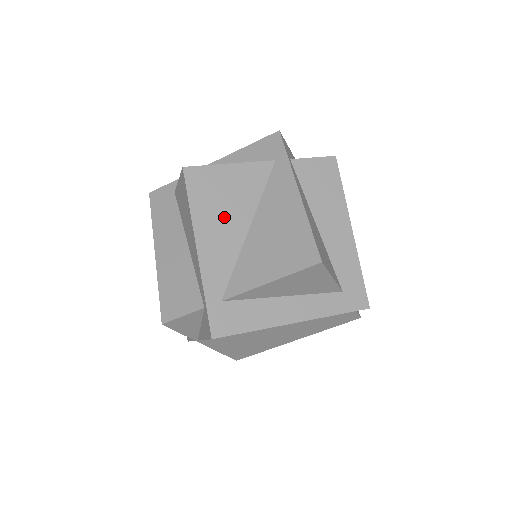
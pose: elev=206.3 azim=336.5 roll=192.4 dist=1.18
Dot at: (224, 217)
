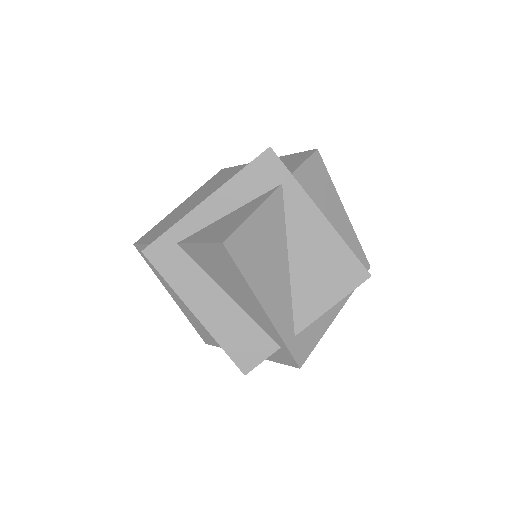
Dot at: (270, 267)
